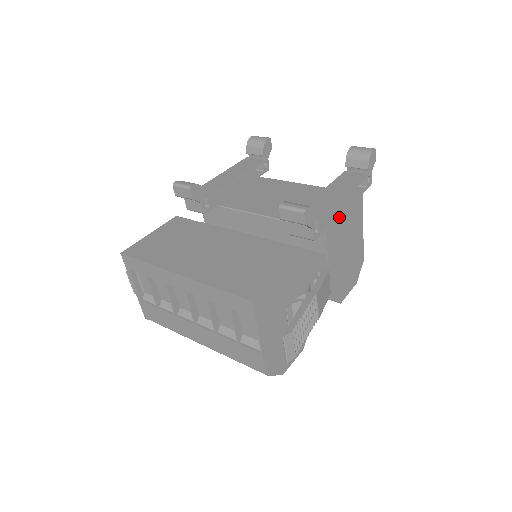
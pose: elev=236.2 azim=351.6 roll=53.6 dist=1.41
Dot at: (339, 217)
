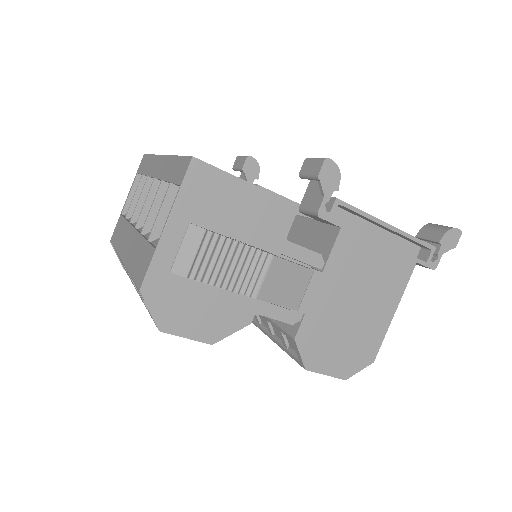
Dot at: (368, 240)
